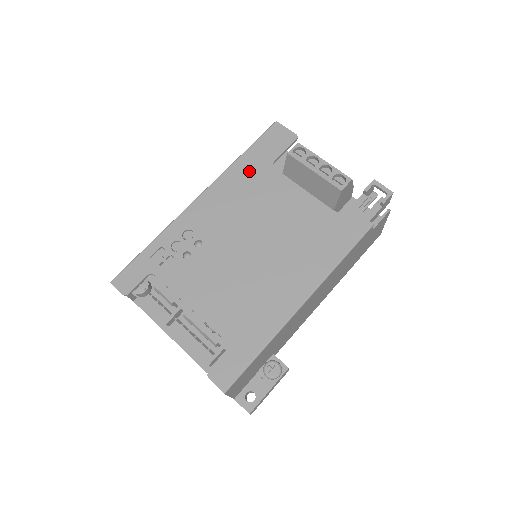
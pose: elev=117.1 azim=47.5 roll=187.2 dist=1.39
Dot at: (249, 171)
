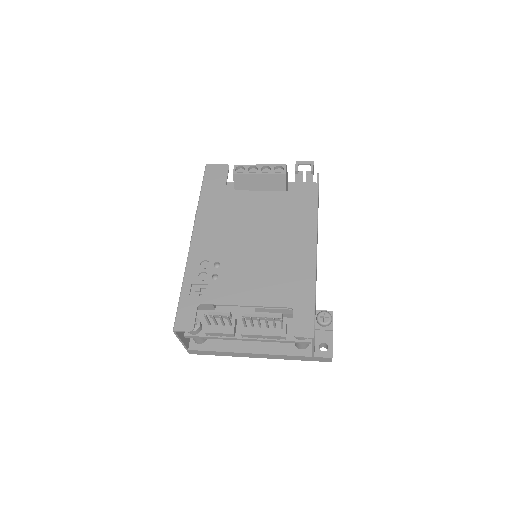
Dot at: (214, 202)
